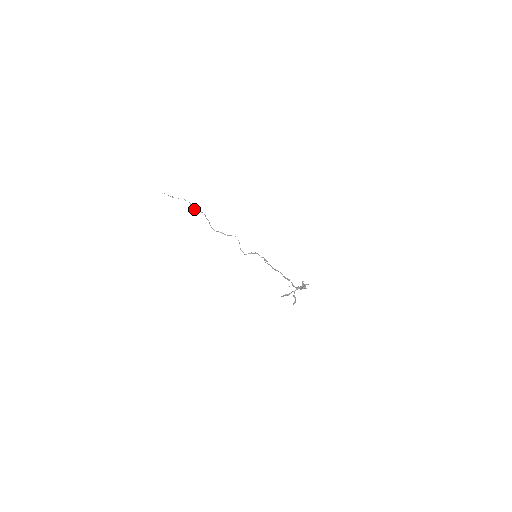
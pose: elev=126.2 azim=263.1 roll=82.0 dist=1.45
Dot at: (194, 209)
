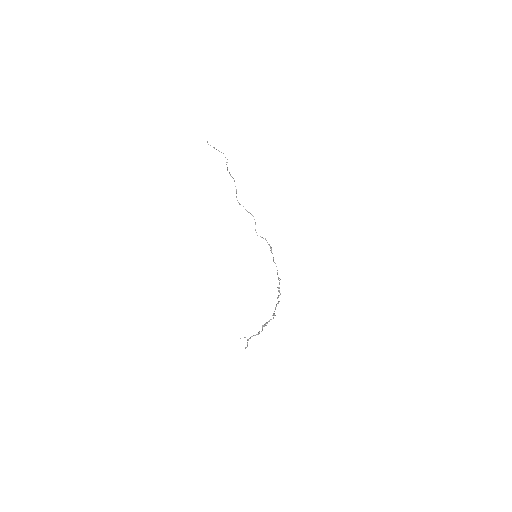
Dot at: occluded
